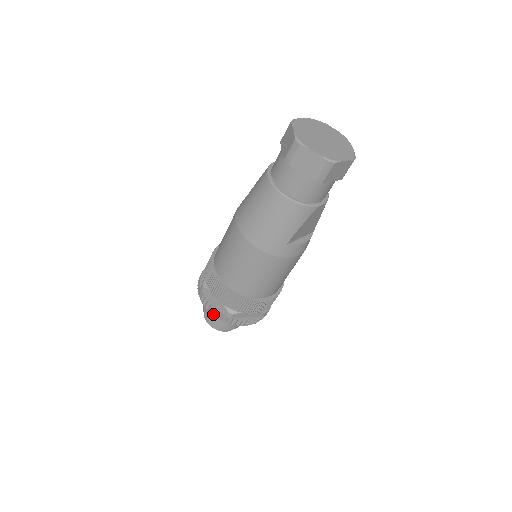
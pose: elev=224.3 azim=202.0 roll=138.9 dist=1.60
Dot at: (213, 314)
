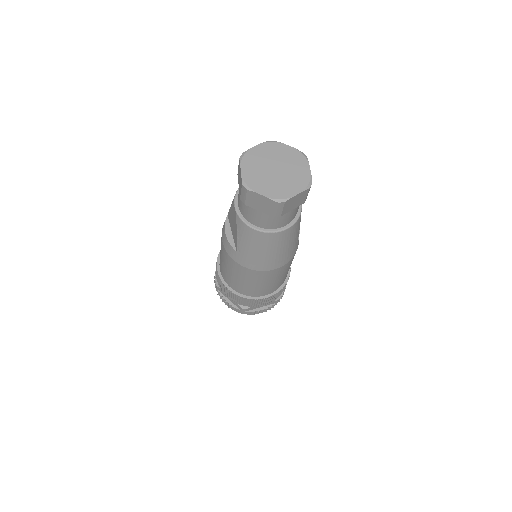
Dot at: occluded
